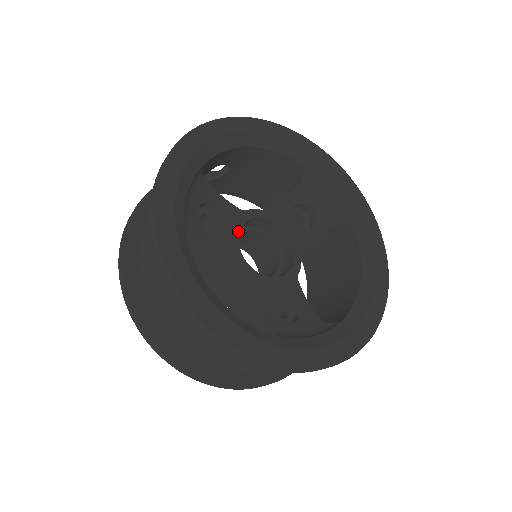
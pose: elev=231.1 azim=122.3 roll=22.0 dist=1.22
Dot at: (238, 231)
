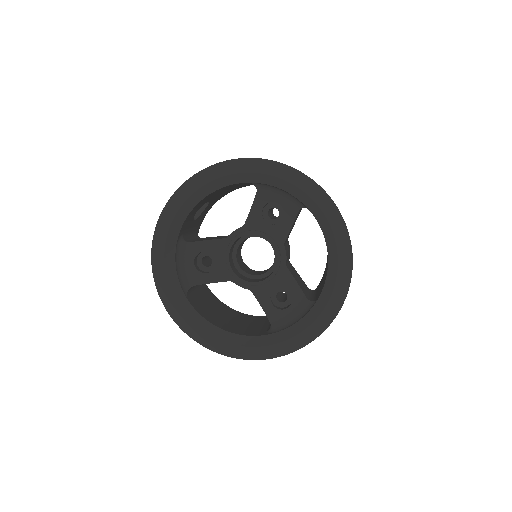
Dot at: (228, 260)
